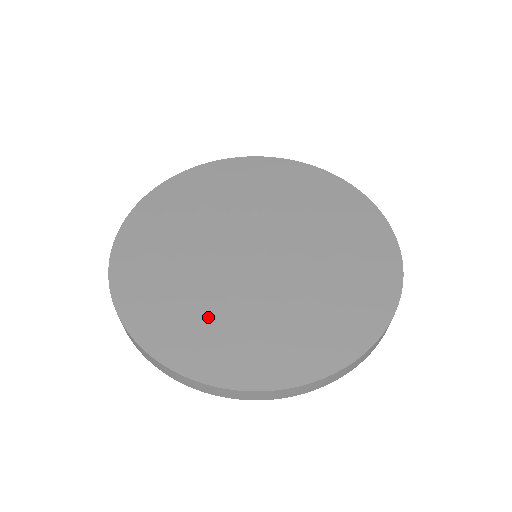
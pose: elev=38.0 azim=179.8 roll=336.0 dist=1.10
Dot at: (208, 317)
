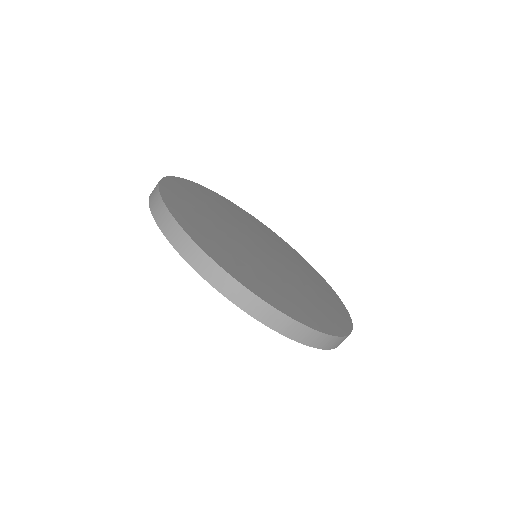
Dot at: (203, 213)
